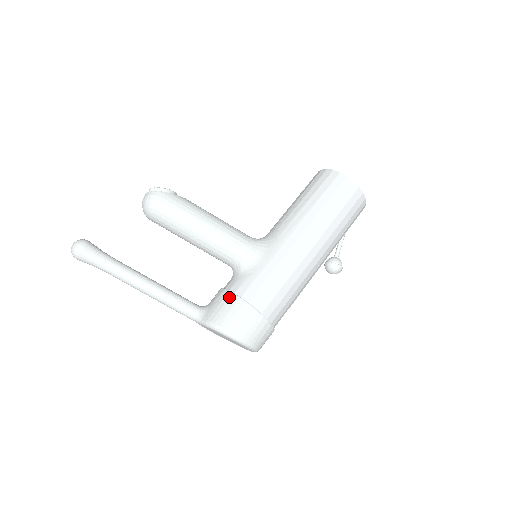
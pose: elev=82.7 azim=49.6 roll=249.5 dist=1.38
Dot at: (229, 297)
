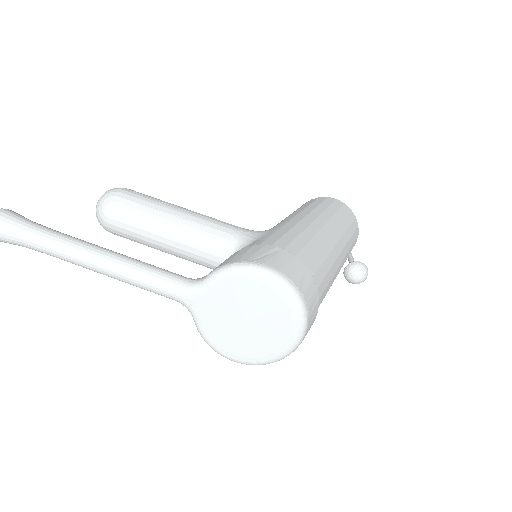
Dot at: (239, 251)
